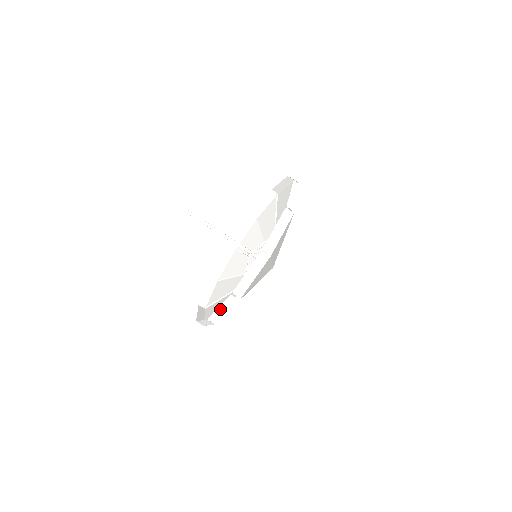
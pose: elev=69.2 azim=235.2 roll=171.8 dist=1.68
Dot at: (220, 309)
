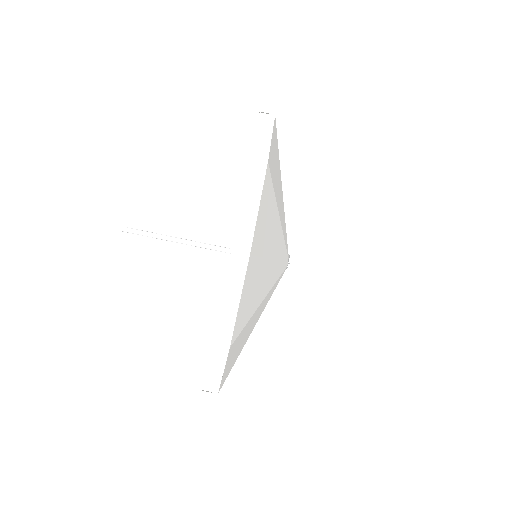
Dot at: (244, 207)
